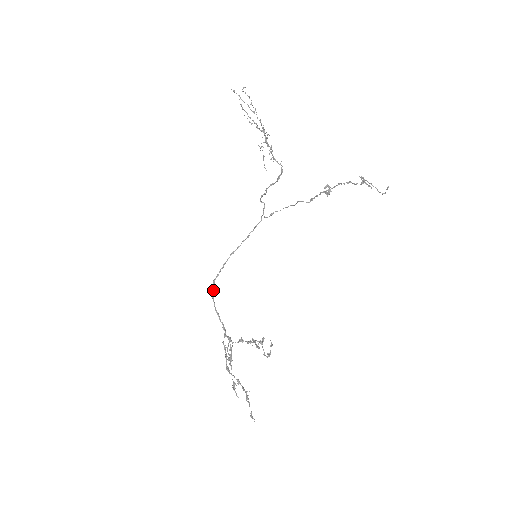
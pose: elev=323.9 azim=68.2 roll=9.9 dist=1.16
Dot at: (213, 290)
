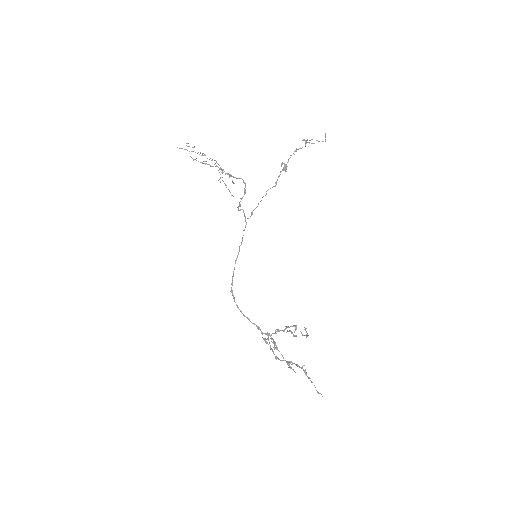
Dot at: (234, 299)
